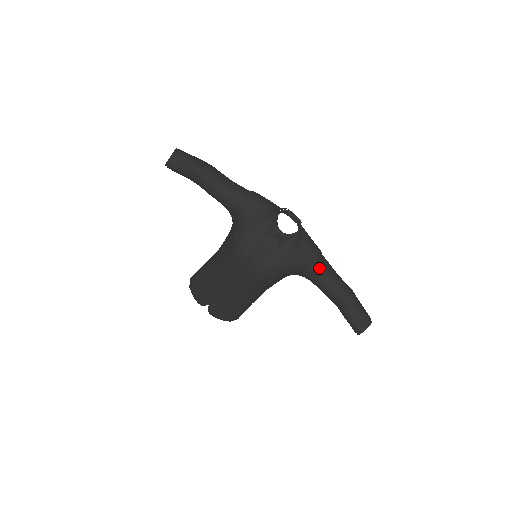
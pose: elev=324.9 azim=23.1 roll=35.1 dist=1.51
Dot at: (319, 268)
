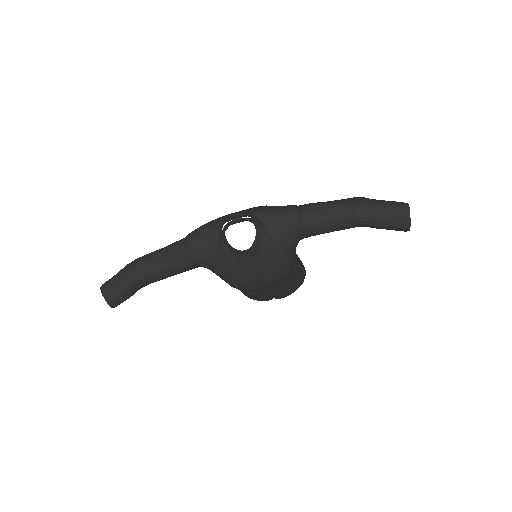
Dot at: (310, 226)
